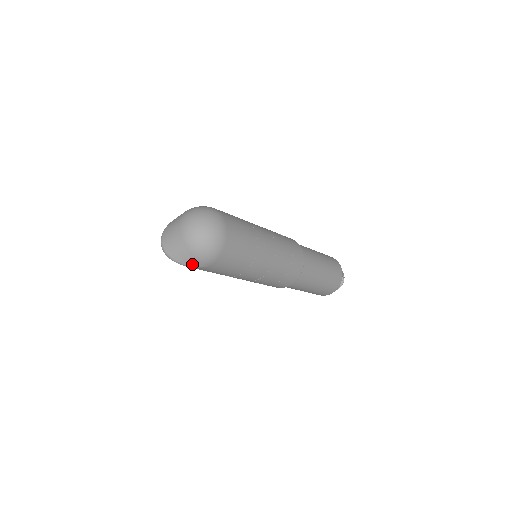
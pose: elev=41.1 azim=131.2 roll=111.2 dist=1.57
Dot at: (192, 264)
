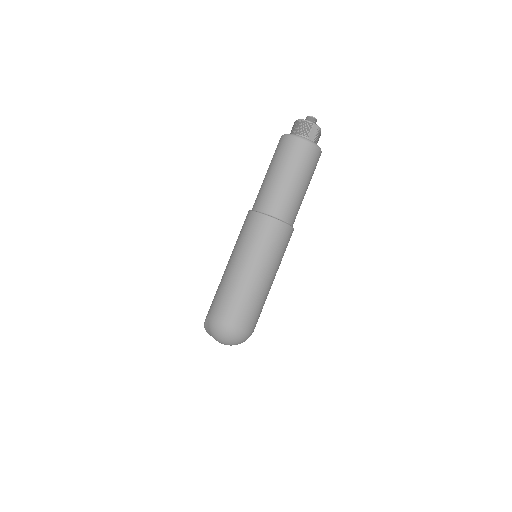
Dot at: occluded
